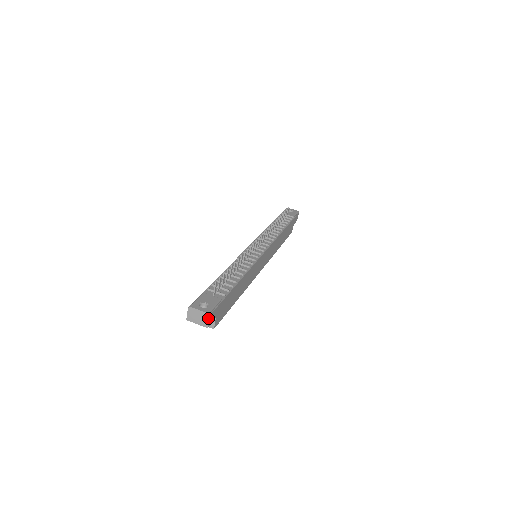
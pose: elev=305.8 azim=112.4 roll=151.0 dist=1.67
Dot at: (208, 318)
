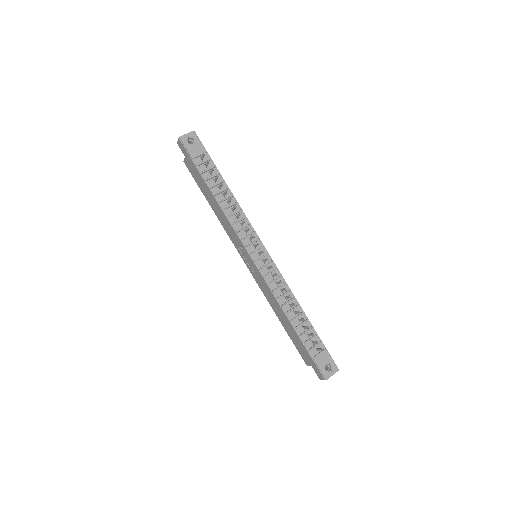
Dot at: (337, 370)
